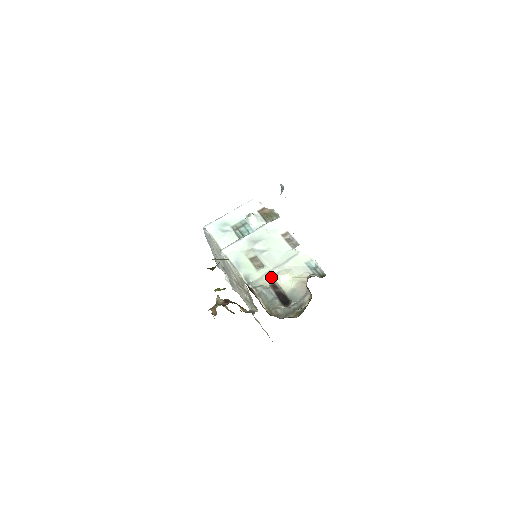
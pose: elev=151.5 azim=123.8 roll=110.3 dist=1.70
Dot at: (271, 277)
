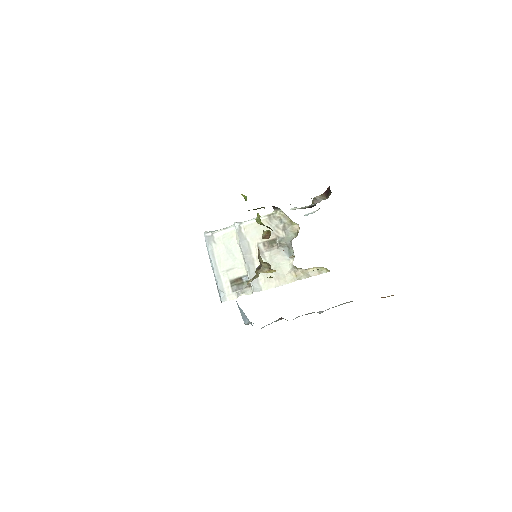
Dot at: occluded
